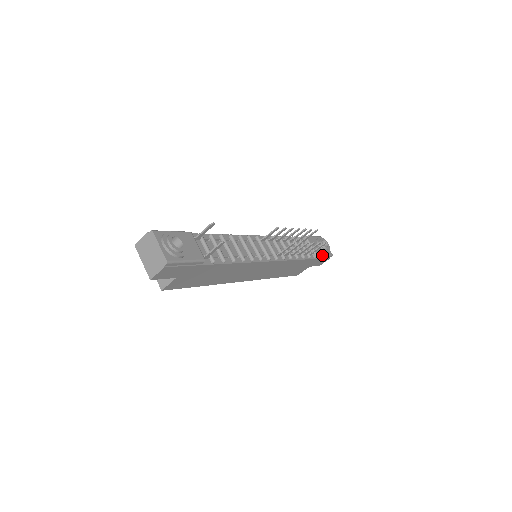
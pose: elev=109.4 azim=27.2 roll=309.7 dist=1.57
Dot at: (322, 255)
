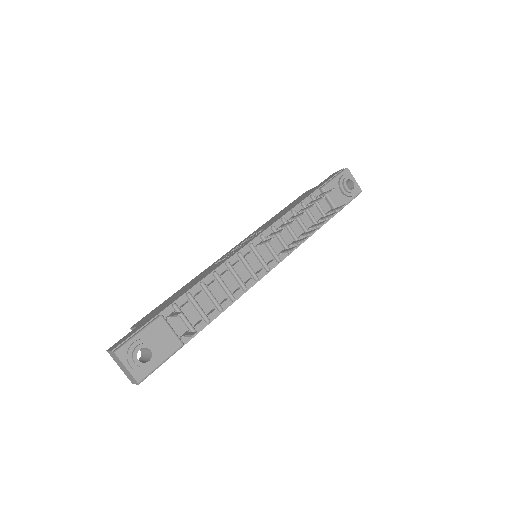
Dot at: occluded
